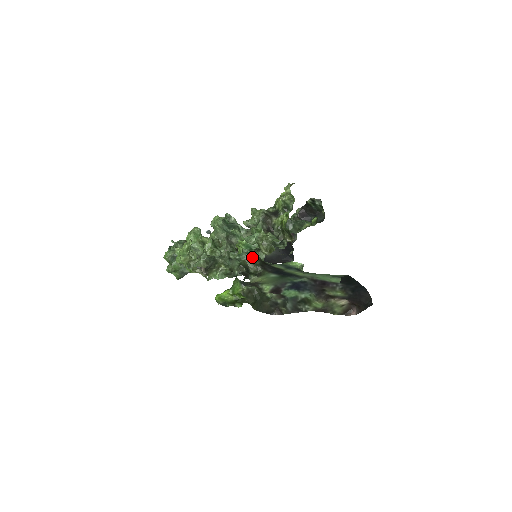
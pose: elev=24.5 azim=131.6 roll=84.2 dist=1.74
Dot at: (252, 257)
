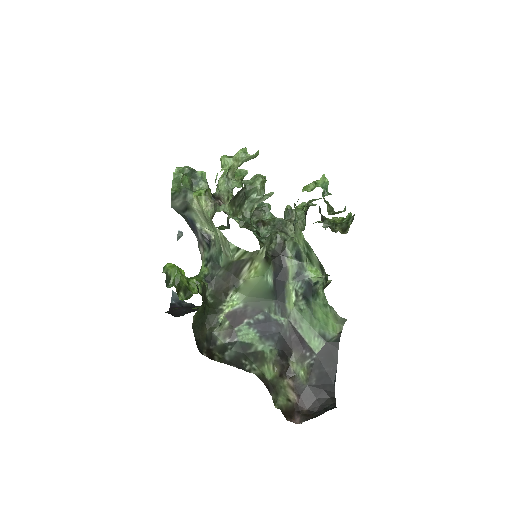
Dot at: (266, 242)
